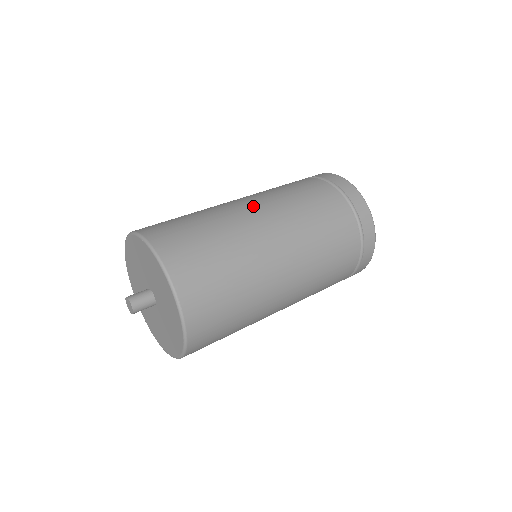
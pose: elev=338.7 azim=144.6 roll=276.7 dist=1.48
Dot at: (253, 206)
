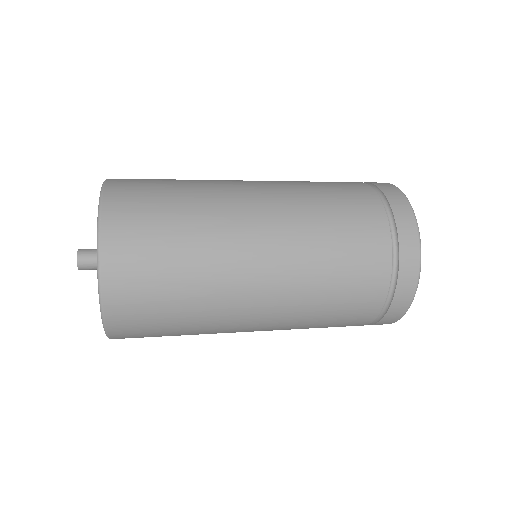
Dot at: occluded
